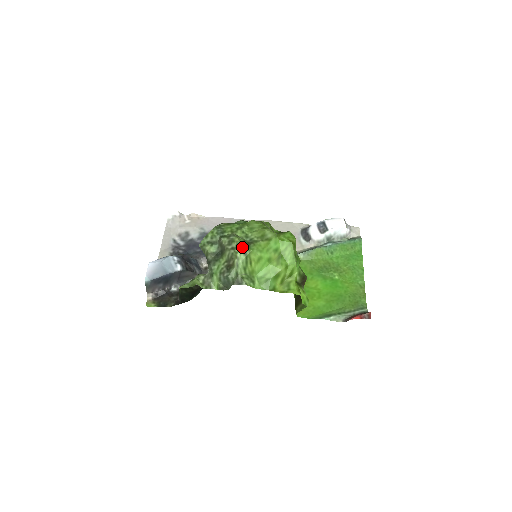
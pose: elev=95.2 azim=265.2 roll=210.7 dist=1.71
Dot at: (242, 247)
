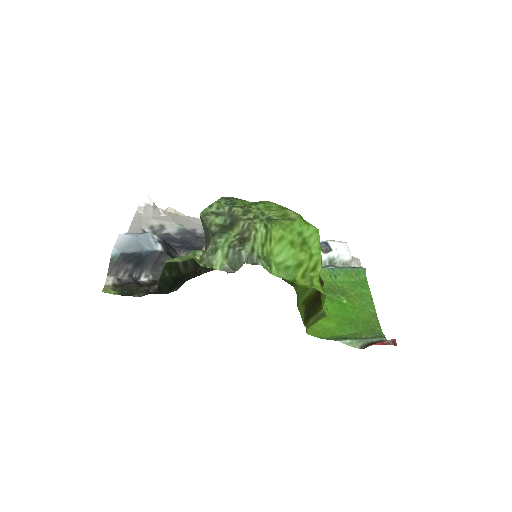
Dot at: (262, 218)
